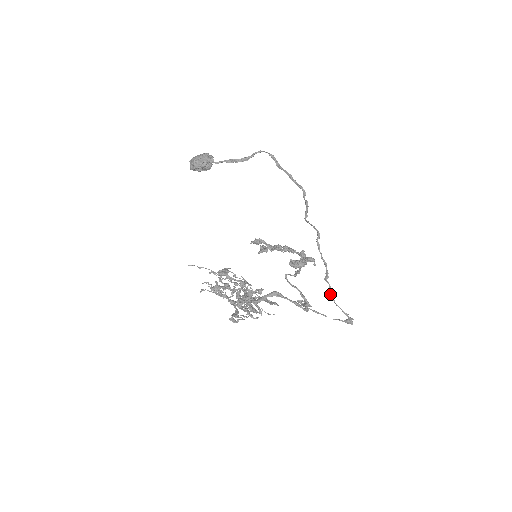
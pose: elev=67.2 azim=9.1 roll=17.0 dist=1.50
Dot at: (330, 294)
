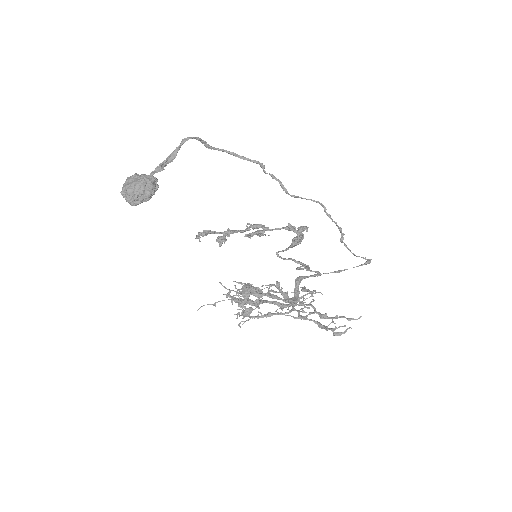
Dot at: occluded
